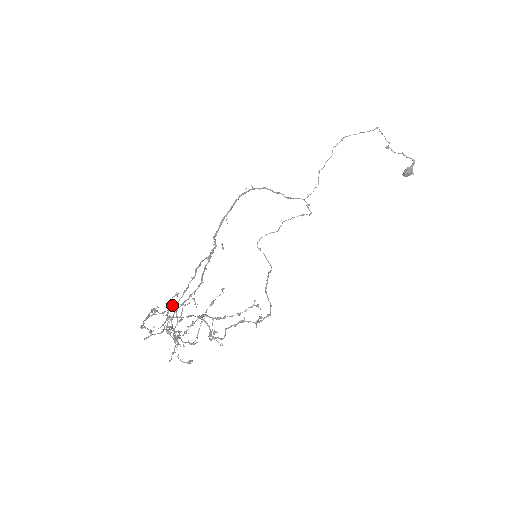
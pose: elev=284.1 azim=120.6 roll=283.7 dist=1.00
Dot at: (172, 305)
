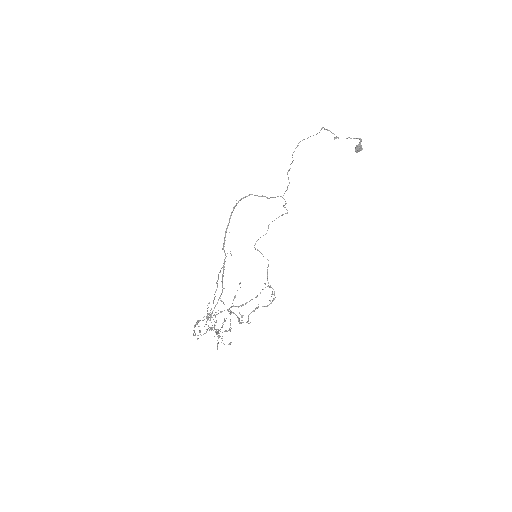
Dot at: (208, 314)
